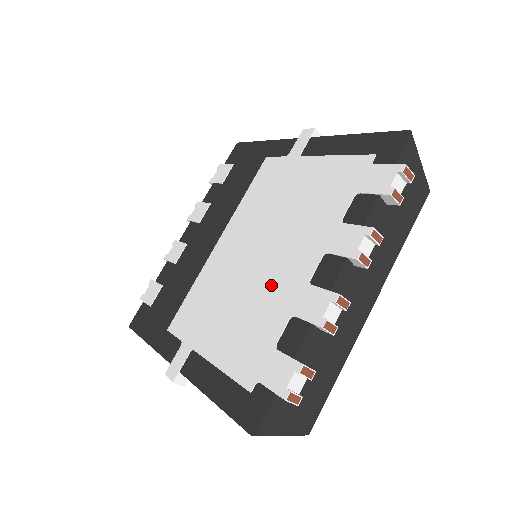
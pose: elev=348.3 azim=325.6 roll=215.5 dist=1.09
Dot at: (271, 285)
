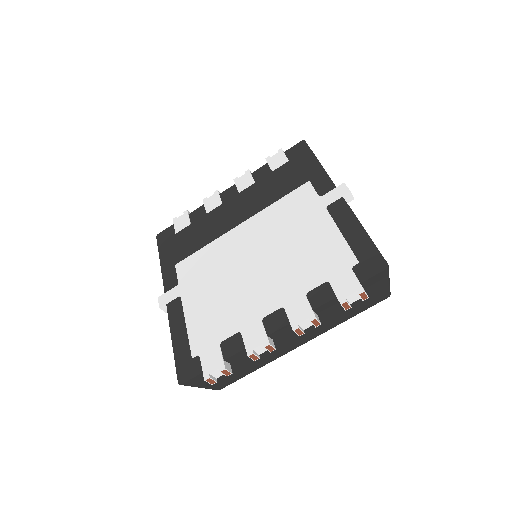
Dot at: (244, 297)
